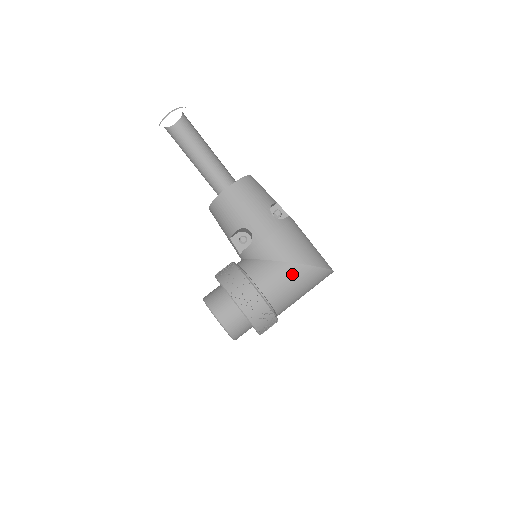
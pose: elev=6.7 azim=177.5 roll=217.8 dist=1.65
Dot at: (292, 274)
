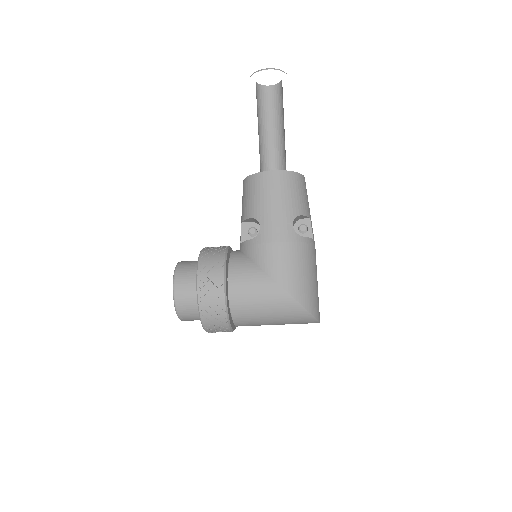
Dot at: (270, 294)
